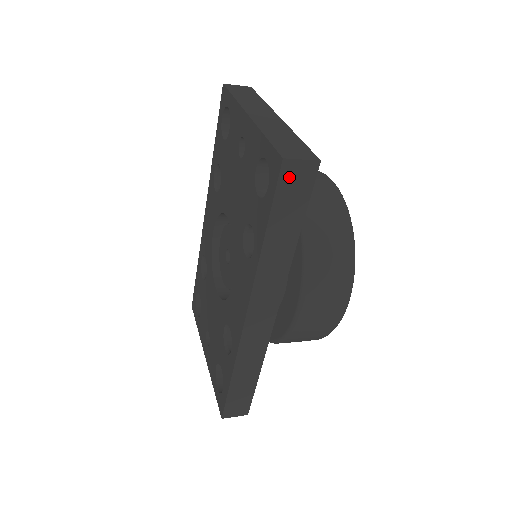
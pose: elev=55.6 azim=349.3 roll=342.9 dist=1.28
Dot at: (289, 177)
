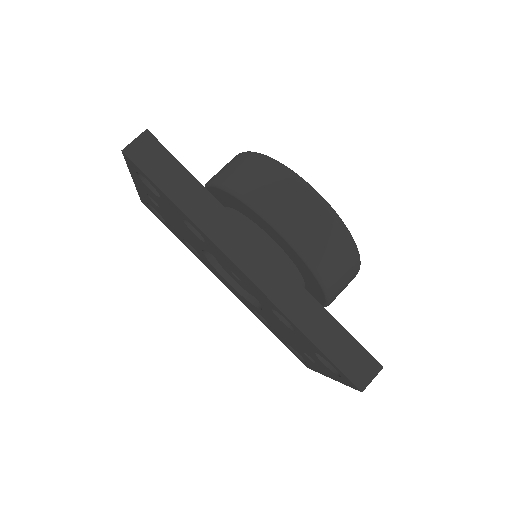
Dot at: (140, 156)
